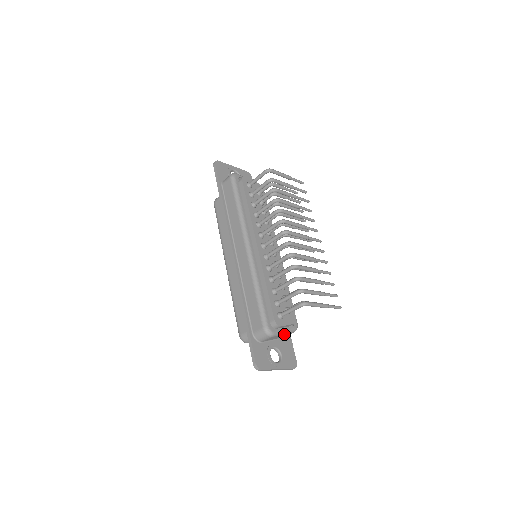
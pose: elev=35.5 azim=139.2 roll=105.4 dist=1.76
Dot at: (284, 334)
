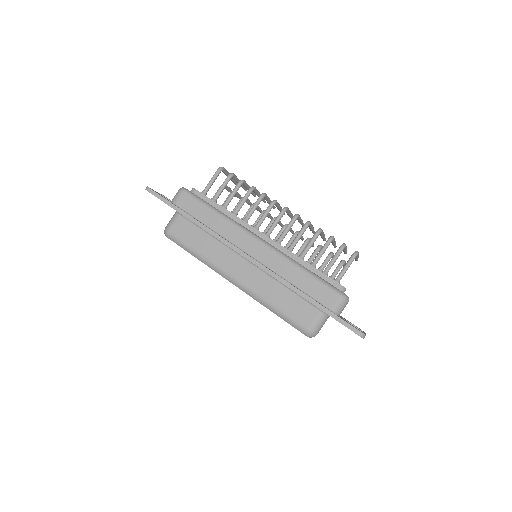
Dot at: occluded
